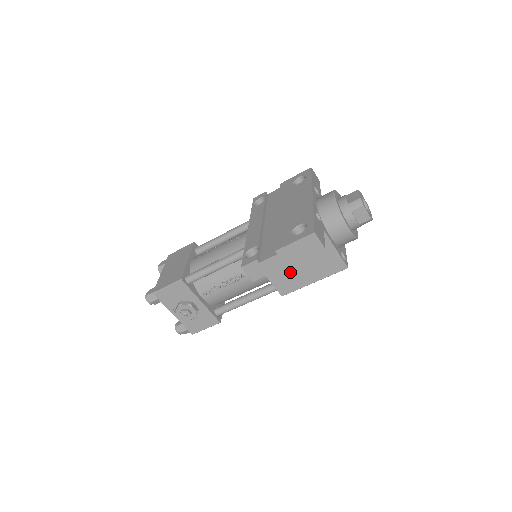
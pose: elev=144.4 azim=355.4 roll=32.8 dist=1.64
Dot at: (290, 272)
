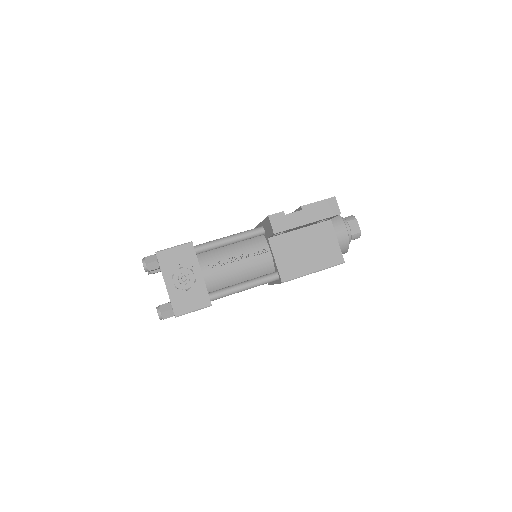
Dot at: (295, 256)
